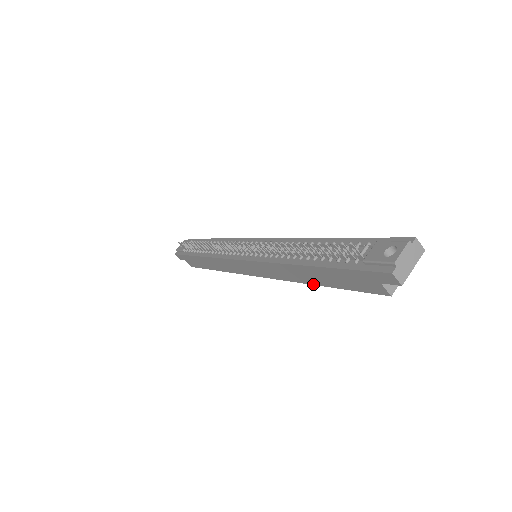
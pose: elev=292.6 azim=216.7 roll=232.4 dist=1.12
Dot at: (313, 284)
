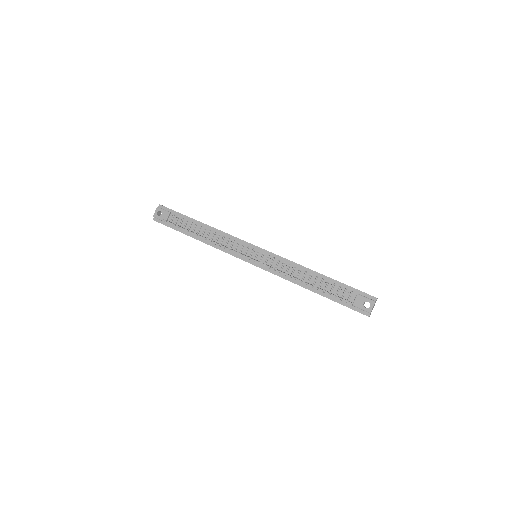
Dot at: occluded
